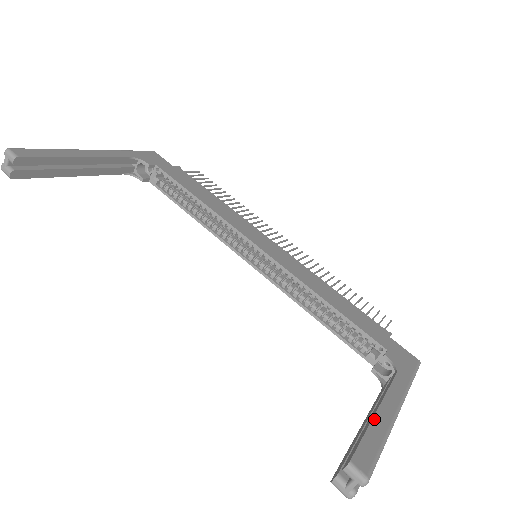
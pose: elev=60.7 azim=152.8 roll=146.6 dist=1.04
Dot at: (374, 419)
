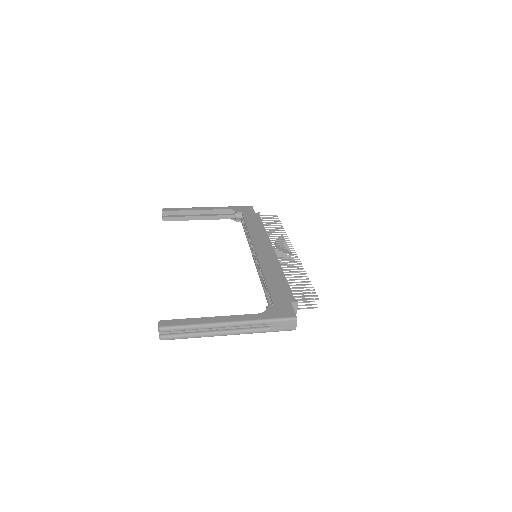
Dot at: (201, 318)
